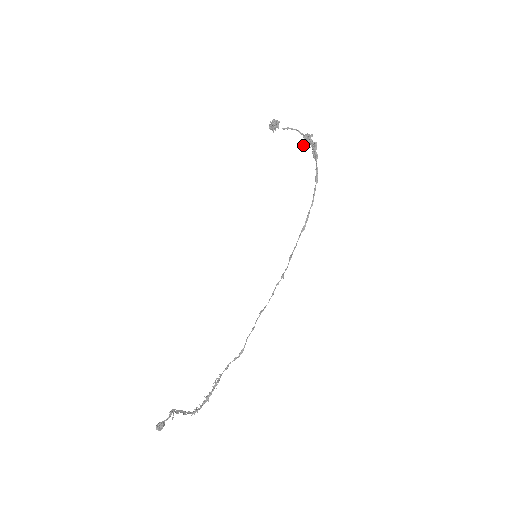
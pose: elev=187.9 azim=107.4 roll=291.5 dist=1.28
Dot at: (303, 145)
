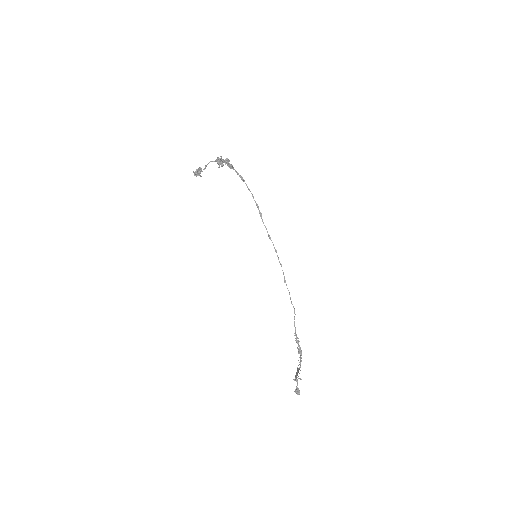
Dot at: (219, 167)
